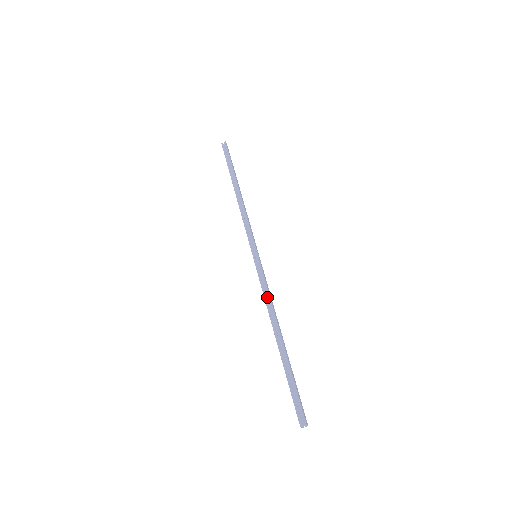
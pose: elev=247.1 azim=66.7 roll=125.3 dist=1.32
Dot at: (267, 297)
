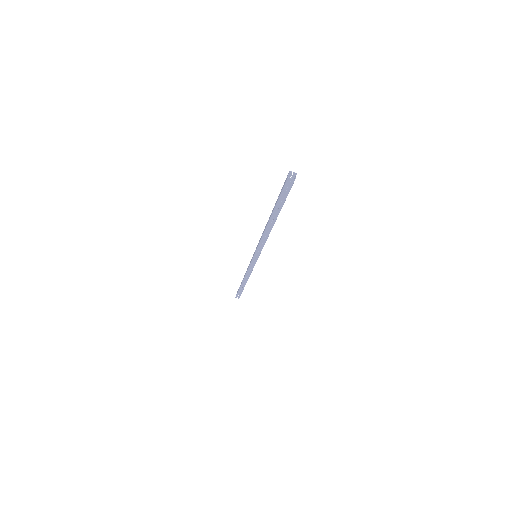
Dot at: (265, 241)
